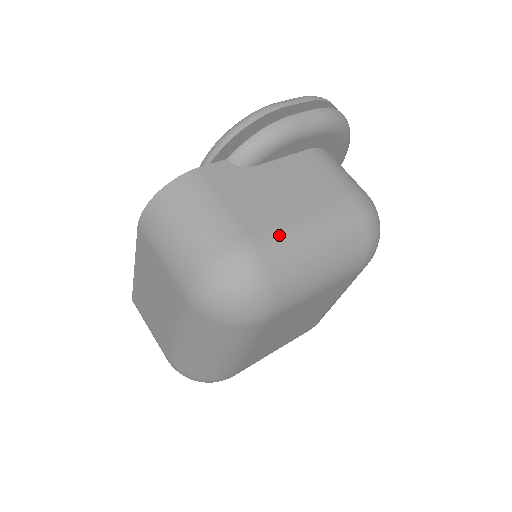
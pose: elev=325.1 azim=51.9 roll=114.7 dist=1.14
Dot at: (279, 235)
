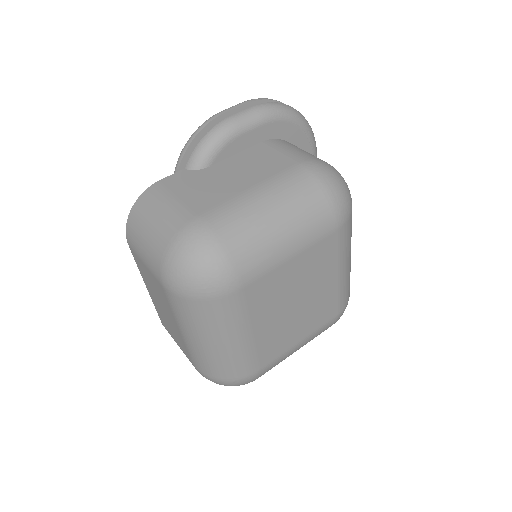
Dot at: (227, 208)
